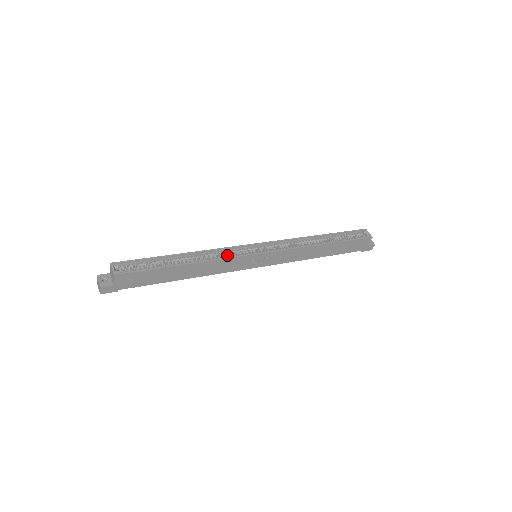
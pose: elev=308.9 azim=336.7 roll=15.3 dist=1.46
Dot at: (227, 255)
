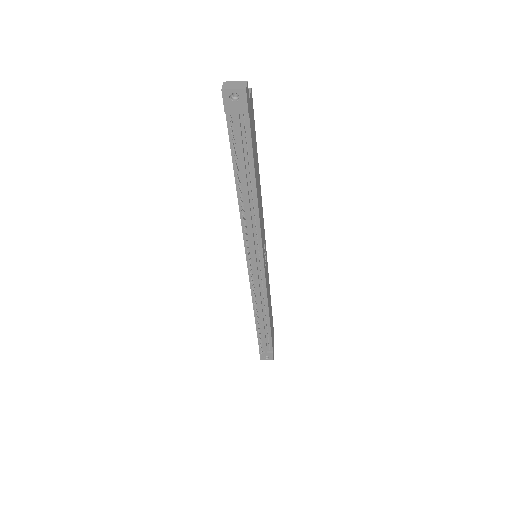
Dot at: occluded
